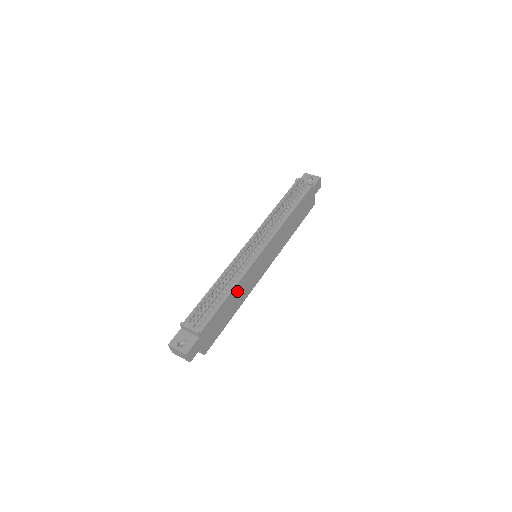
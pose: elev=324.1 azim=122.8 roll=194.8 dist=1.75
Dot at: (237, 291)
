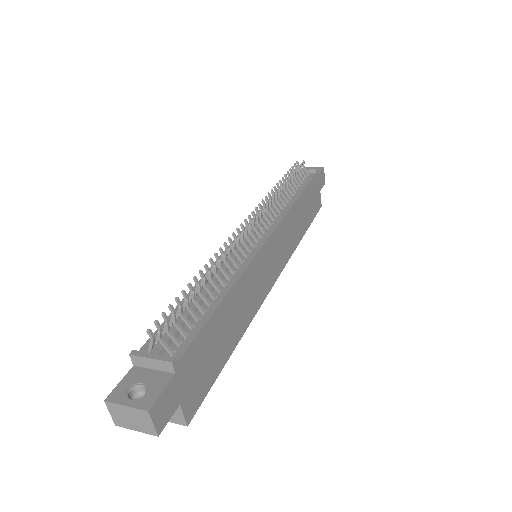
Dot at: (237, 297)
